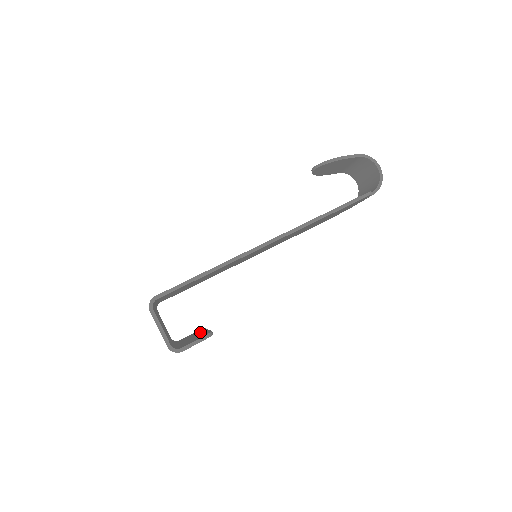
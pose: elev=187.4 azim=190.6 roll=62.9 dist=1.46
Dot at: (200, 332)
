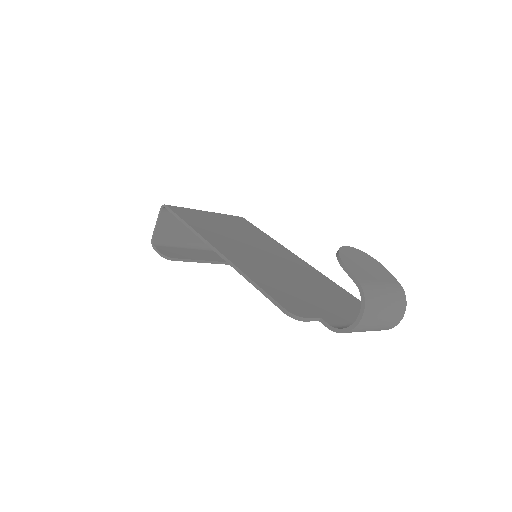
Dot at: (210, 258)
